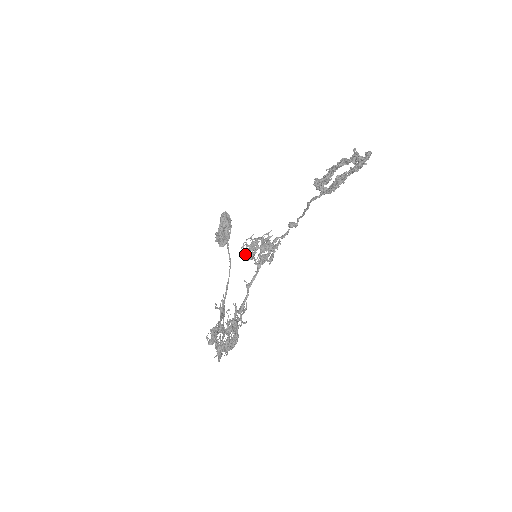
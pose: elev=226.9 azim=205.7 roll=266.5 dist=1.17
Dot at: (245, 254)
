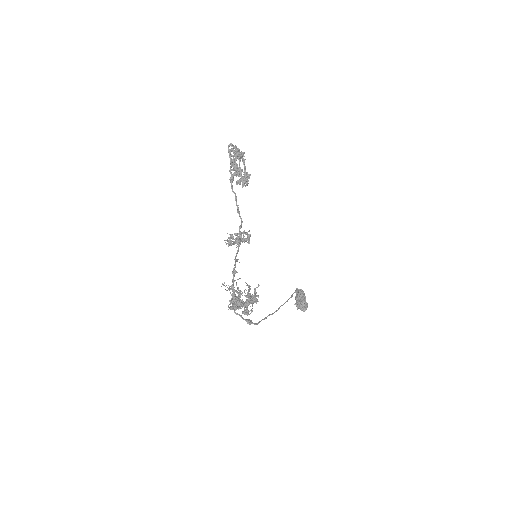
Dot at: (228, 245)
